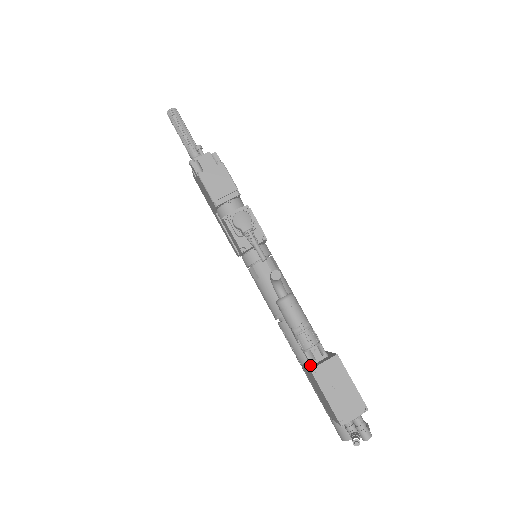
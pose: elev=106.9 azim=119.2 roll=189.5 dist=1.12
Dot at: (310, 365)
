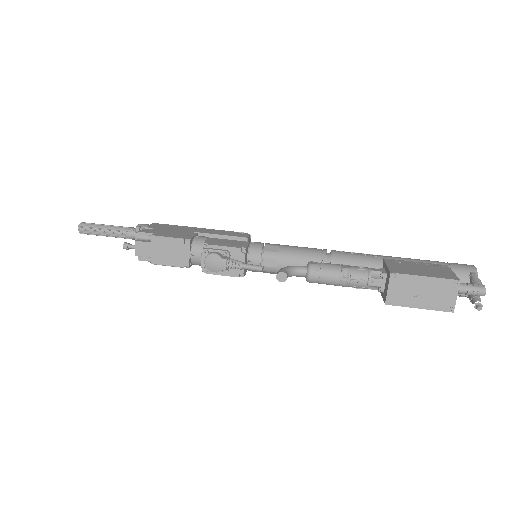
Dot at: (382, 292)
